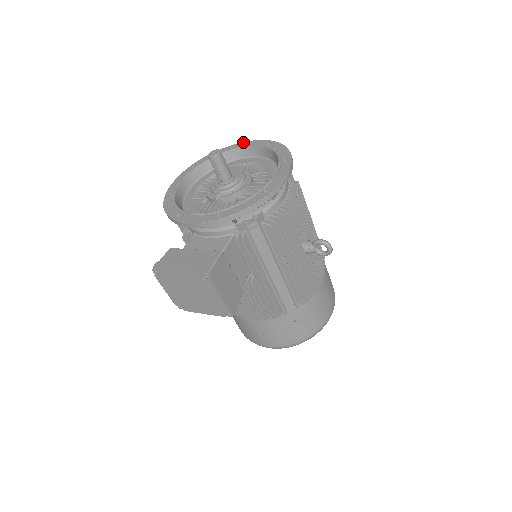
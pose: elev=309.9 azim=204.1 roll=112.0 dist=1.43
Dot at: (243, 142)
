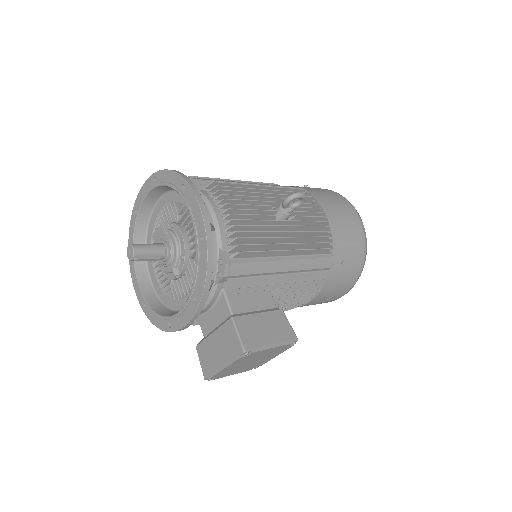
Dot at: (137, 197)
